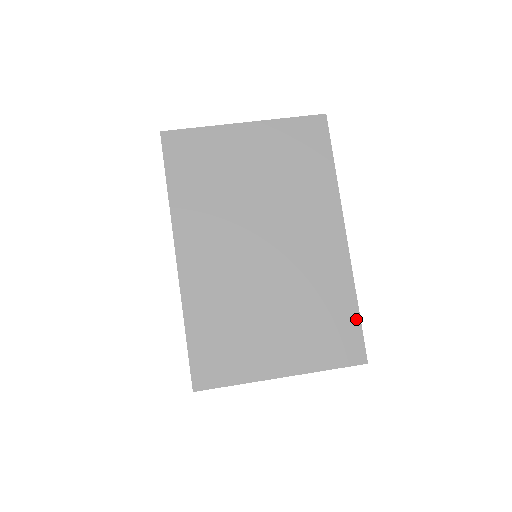
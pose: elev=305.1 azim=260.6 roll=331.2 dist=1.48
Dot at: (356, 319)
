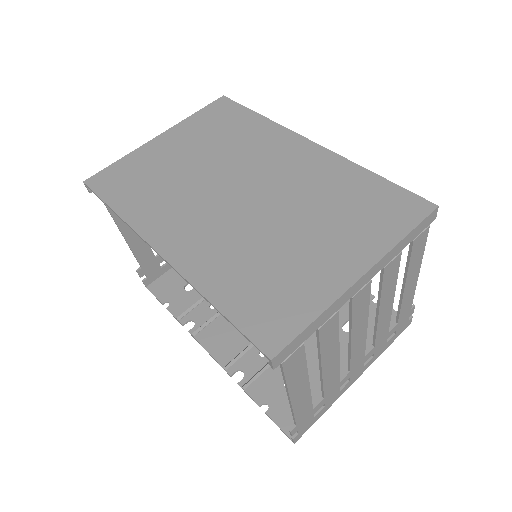
Dot at: (386, 184)
